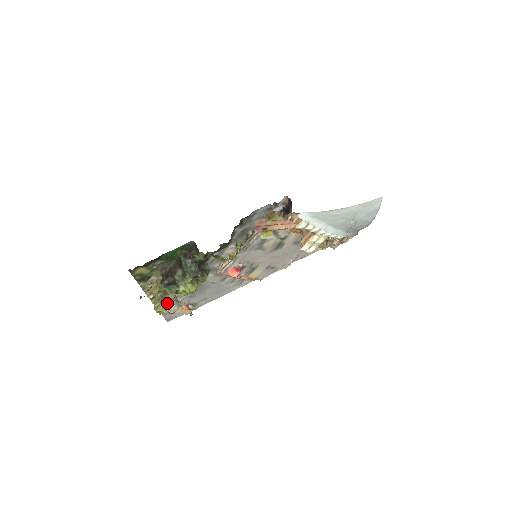
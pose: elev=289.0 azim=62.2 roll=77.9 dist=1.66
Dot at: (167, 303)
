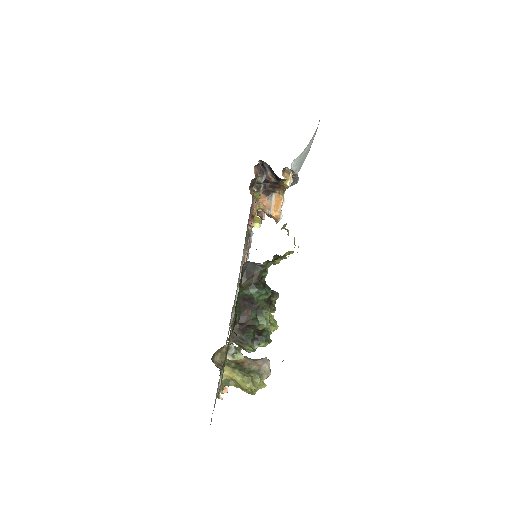
Dot at: (256, 370)
